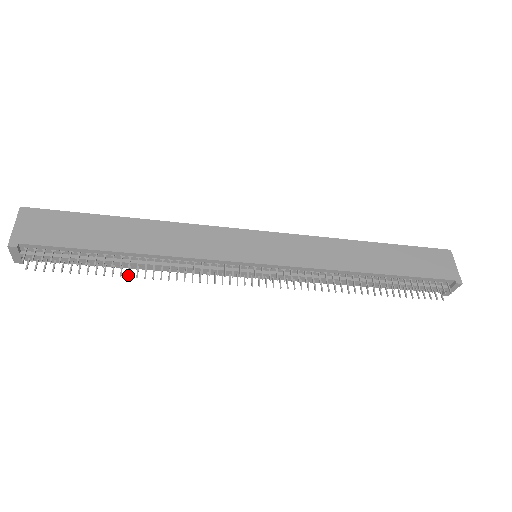
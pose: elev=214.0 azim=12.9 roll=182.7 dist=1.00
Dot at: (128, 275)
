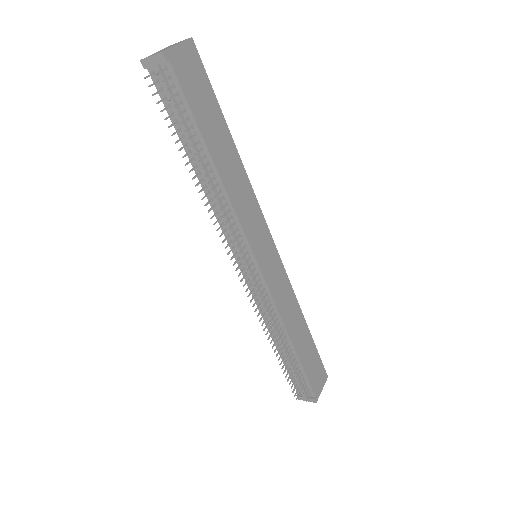
Dot at: (191, 170)
